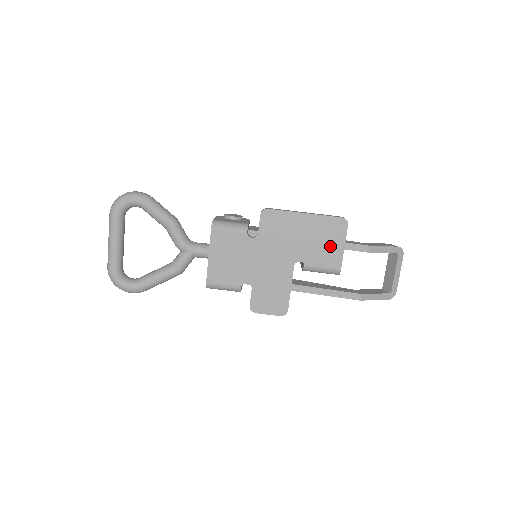
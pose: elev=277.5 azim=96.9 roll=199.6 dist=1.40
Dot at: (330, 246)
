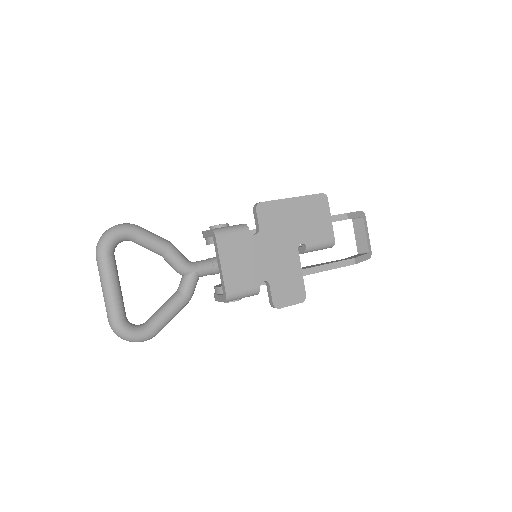
Dot at: (320, 222)
